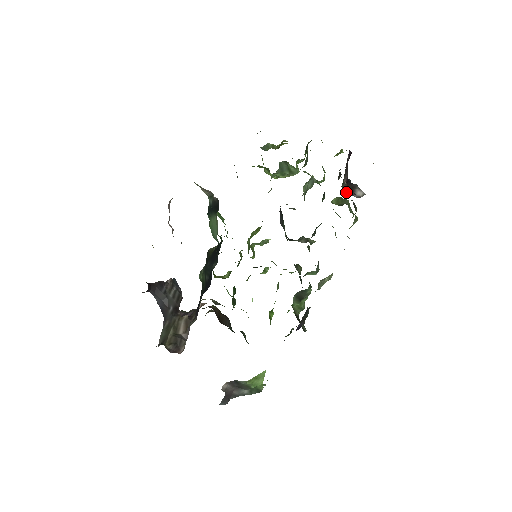
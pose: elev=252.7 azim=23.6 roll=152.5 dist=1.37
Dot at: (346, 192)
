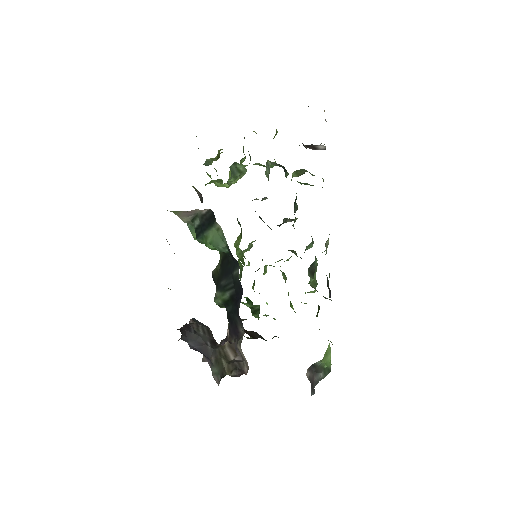
Dot at: occluded
